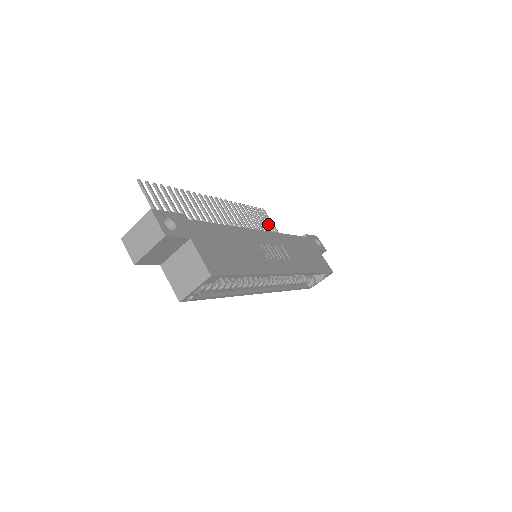
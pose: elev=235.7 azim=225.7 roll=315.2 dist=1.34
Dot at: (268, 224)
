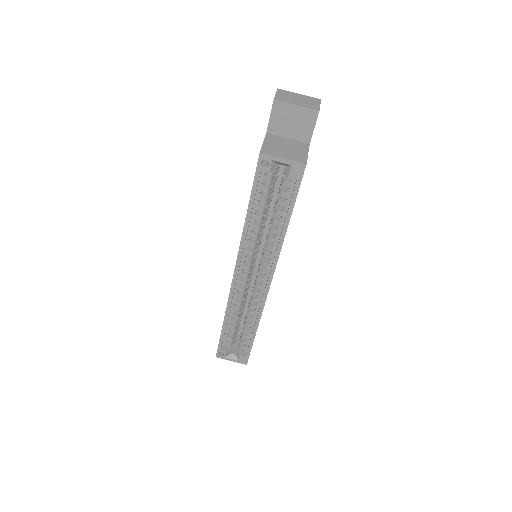
Dot at: occluded
